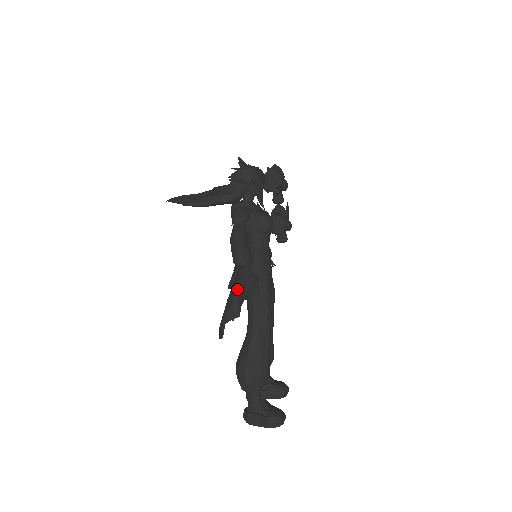
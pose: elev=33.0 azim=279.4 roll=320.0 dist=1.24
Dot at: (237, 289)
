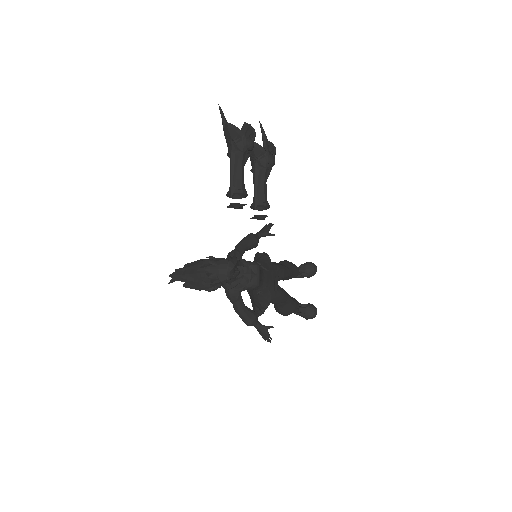
Dot at: (255, 304)
